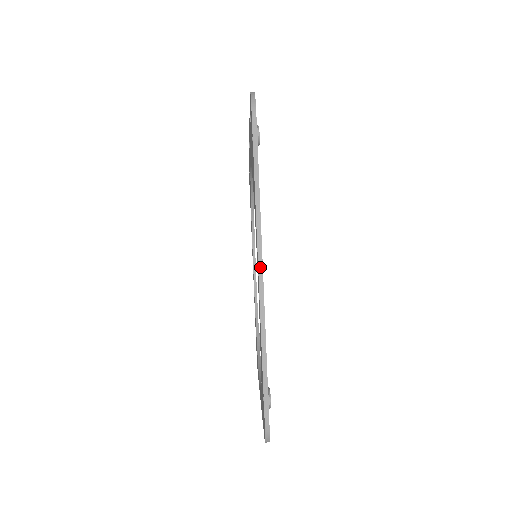
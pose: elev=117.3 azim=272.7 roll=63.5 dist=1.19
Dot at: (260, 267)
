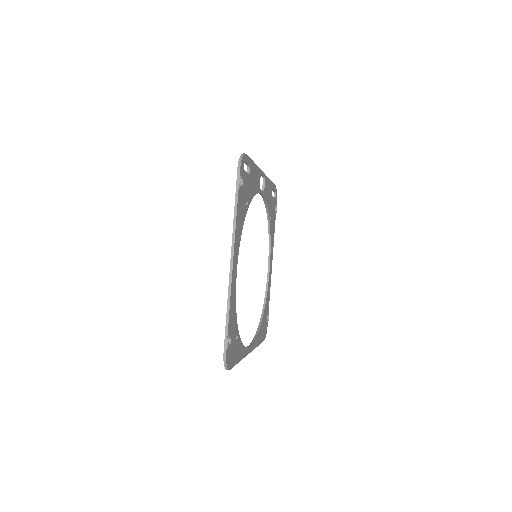
Dot at: (231, 261)
